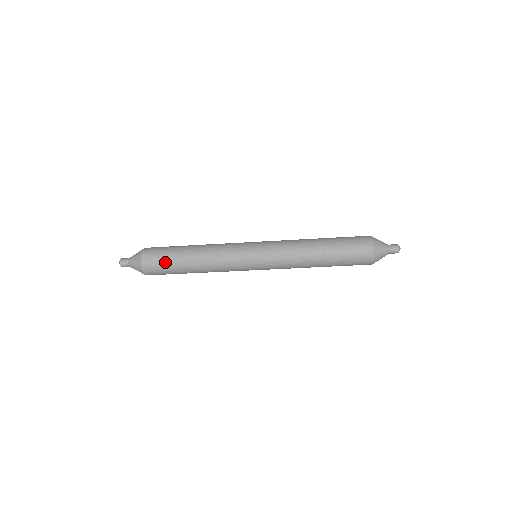
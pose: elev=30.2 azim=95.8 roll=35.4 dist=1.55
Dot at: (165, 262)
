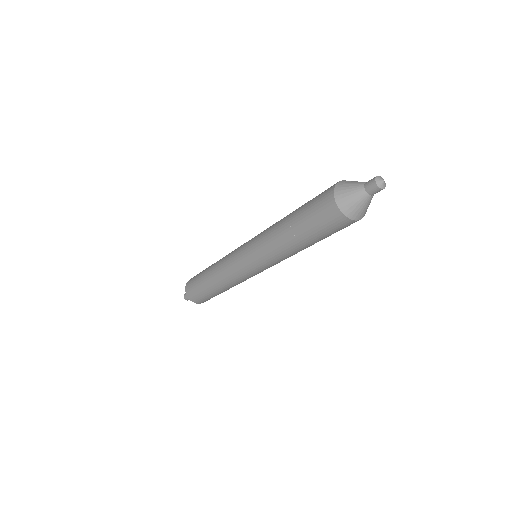
Dot at: (197, 289)
